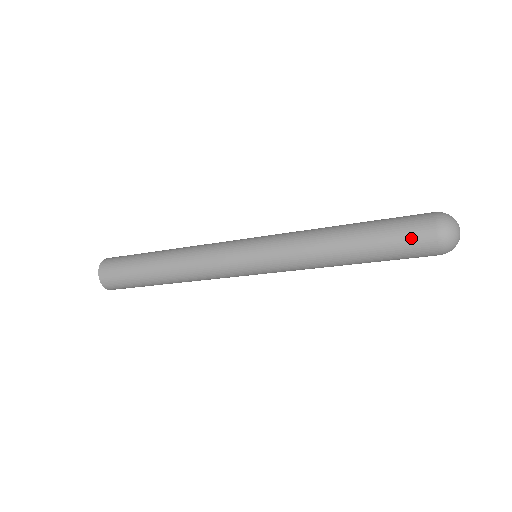
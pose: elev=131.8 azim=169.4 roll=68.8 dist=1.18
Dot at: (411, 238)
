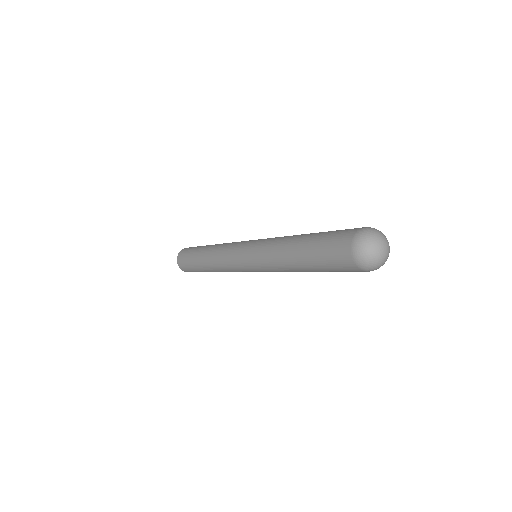
Dot at: (342, 270)
